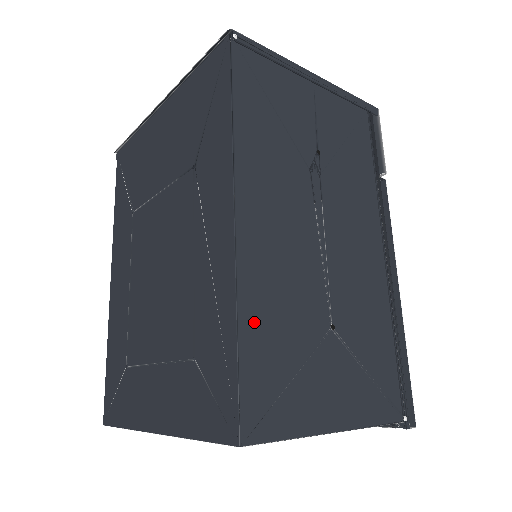
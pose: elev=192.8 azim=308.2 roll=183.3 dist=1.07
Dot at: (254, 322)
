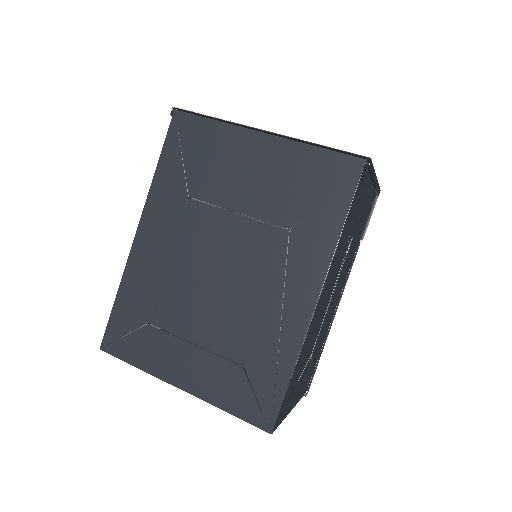
Dot at: (298, 365)
